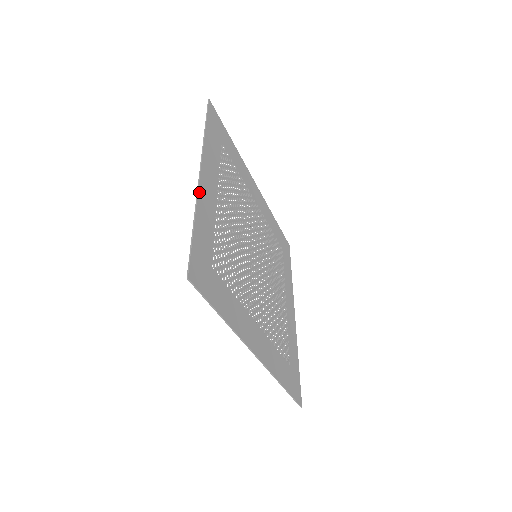
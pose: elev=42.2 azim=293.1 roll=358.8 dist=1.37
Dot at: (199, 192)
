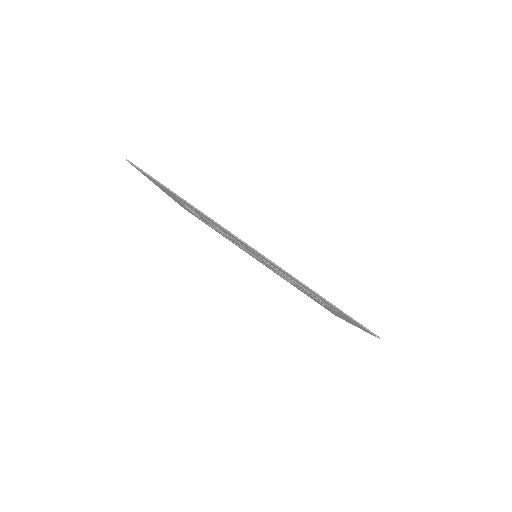
Dot at: occluded
